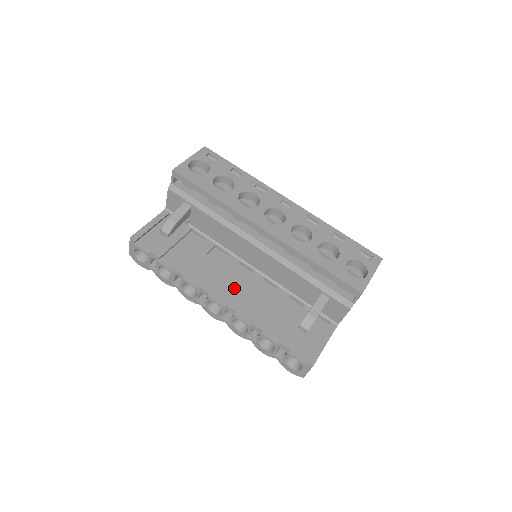
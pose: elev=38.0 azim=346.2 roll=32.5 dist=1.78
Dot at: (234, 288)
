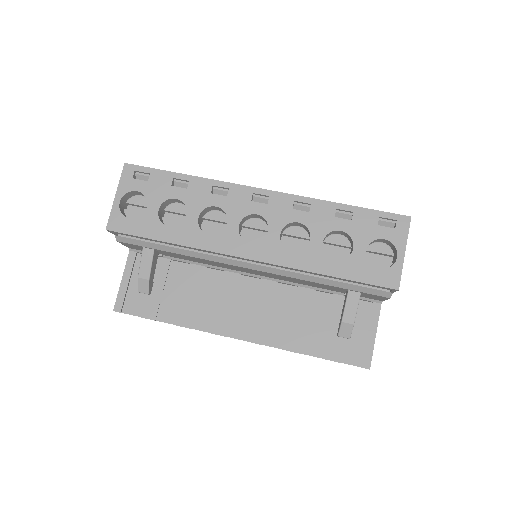
Dot at: (249, 311)
